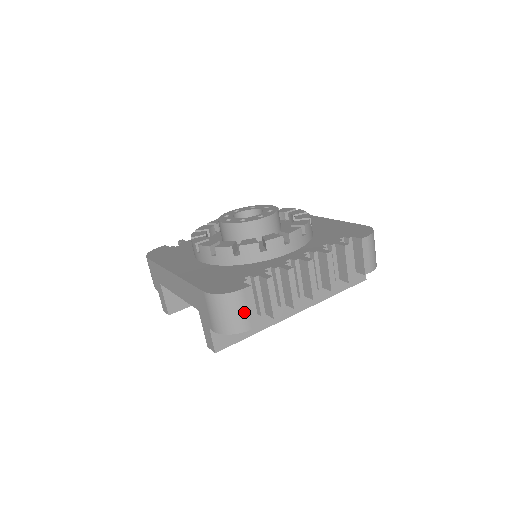
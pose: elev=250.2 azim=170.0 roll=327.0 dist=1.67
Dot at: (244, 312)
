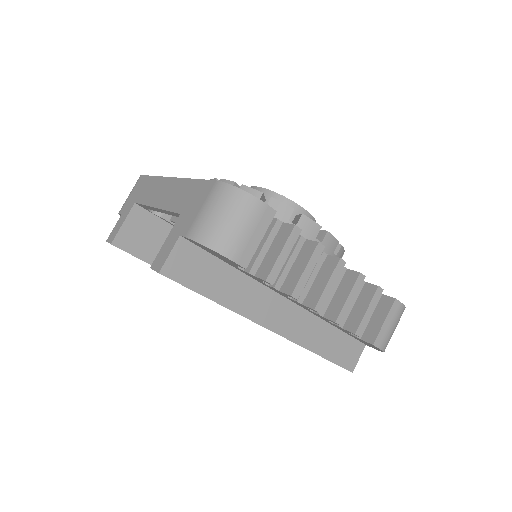
Dot at: (247, 233)
